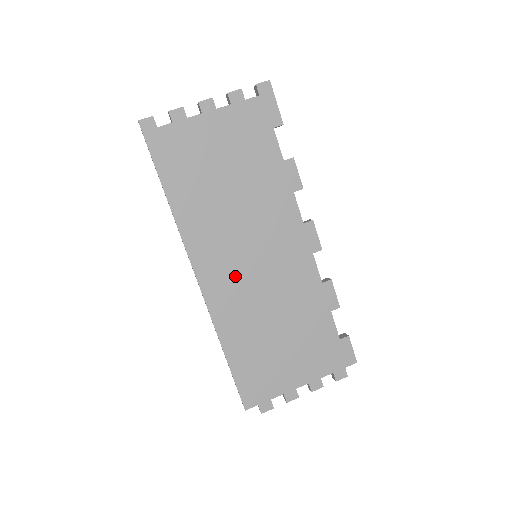
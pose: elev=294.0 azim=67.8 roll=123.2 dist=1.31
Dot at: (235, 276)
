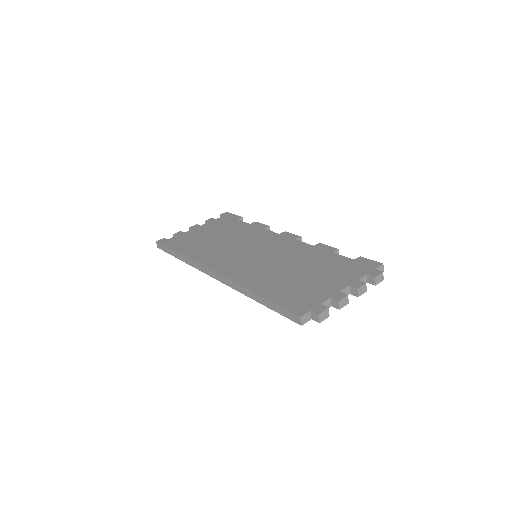
Dot at: (244, 263)
